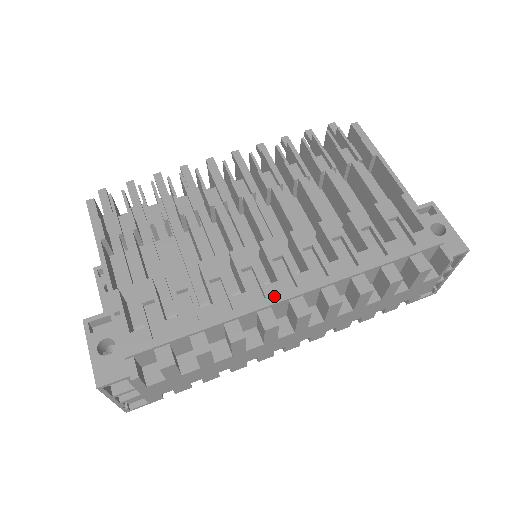
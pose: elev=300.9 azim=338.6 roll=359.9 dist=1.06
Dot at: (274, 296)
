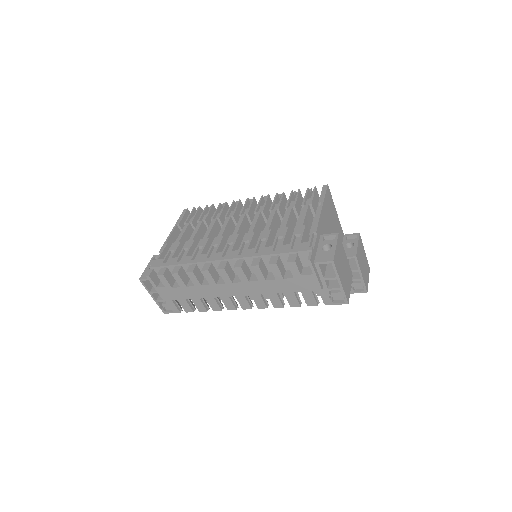
Dot at: (215, 258)
